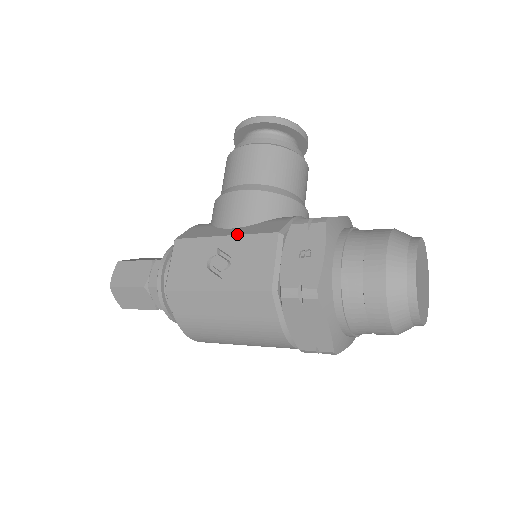
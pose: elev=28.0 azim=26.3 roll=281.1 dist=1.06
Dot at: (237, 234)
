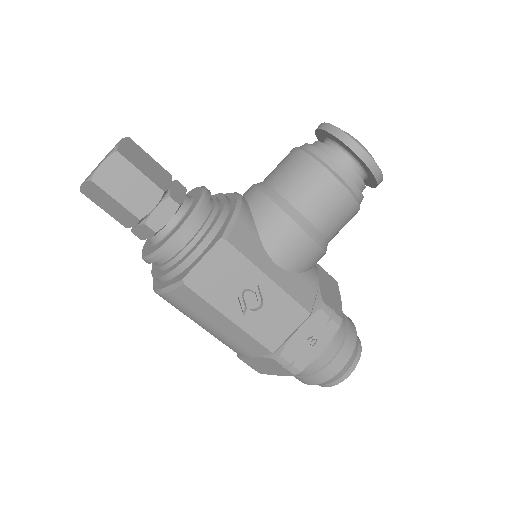
Dot at: (282, 287)
